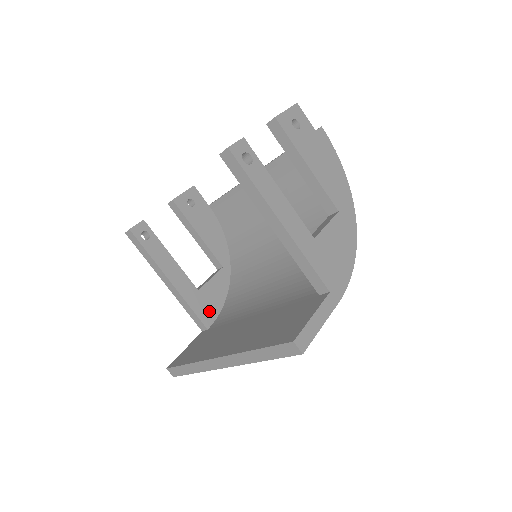
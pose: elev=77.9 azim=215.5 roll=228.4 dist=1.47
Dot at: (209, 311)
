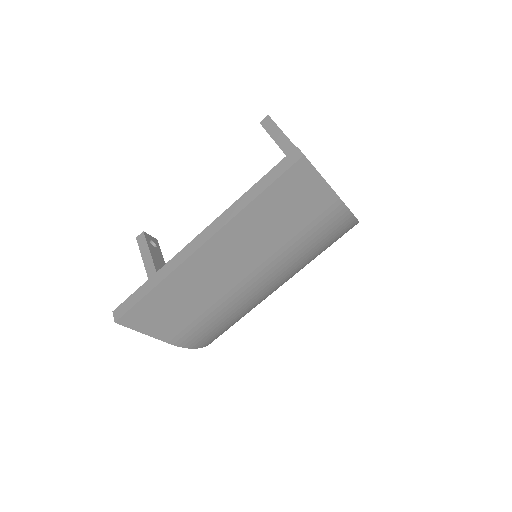
Dot at: occluded
